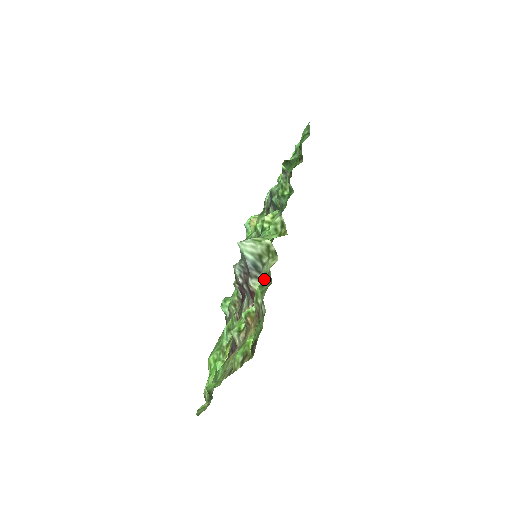
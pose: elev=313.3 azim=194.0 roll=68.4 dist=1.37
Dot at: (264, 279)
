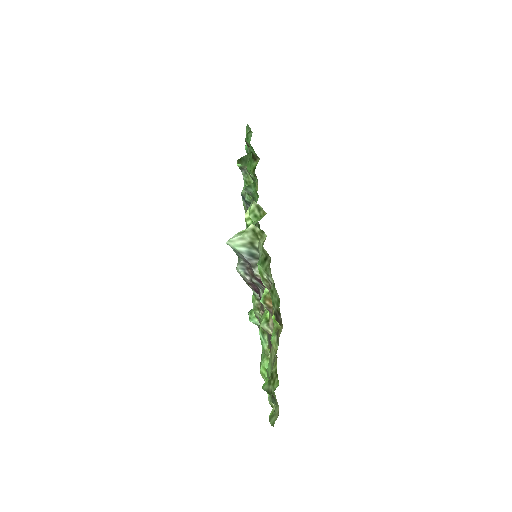
Dot at: occluded
